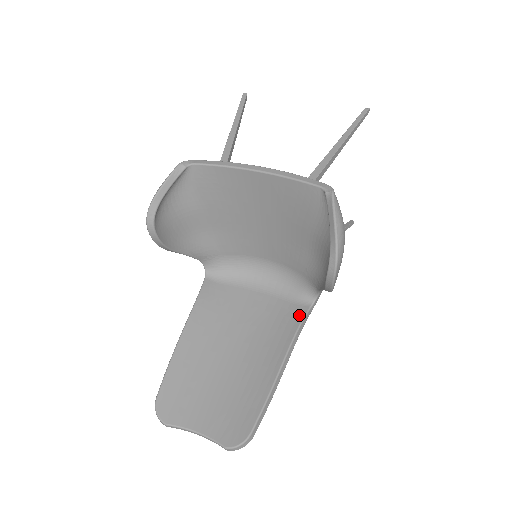
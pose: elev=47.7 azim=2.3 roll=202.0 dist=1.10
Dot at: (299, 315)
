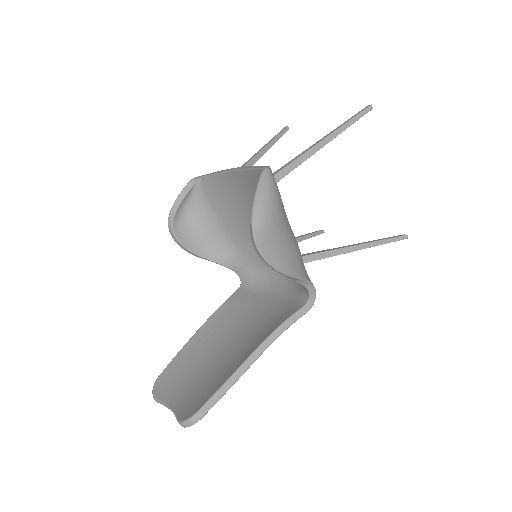
Dot at: (289, 314)
